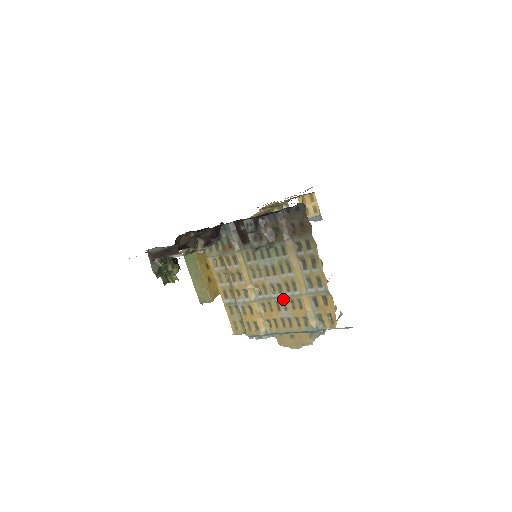
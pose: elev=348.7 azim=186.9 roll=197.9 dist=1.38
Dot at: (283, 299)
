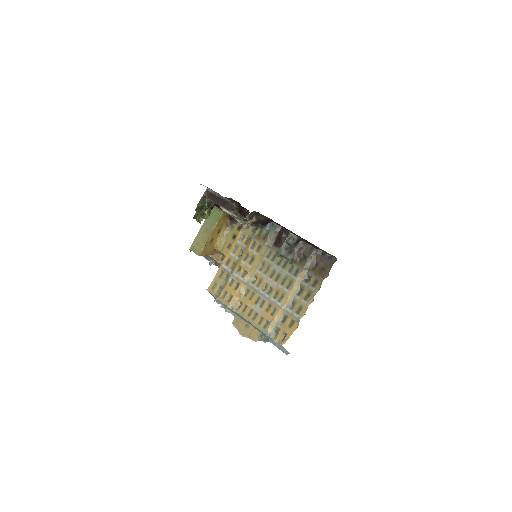
Dot at: (266, 299)
